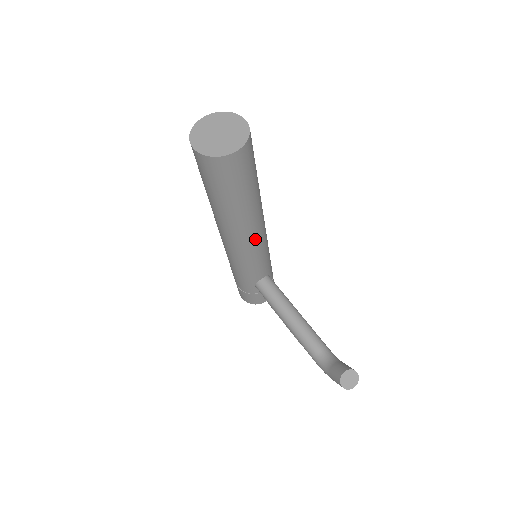
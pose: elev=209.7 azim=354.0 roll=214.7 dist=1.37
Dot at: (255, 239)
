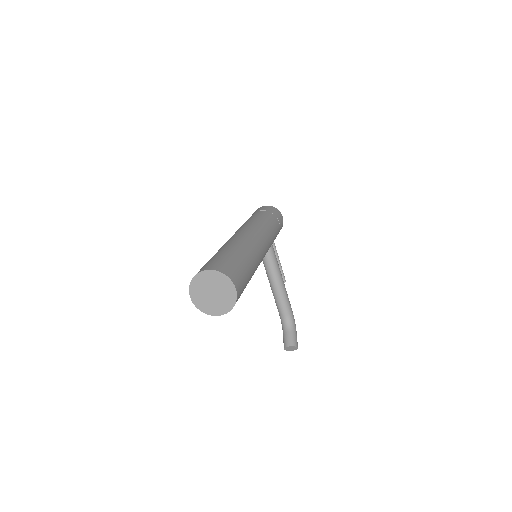
Dot at: occluded
